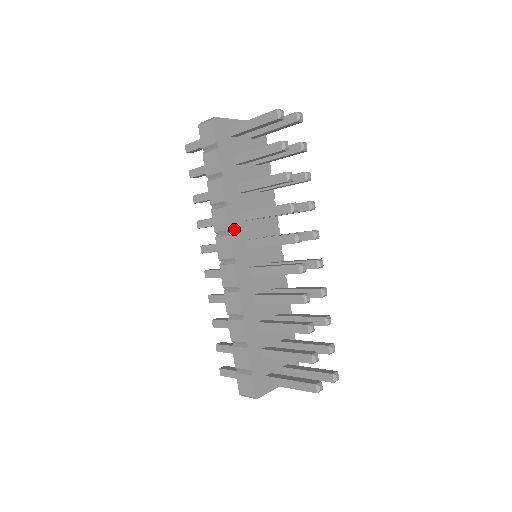
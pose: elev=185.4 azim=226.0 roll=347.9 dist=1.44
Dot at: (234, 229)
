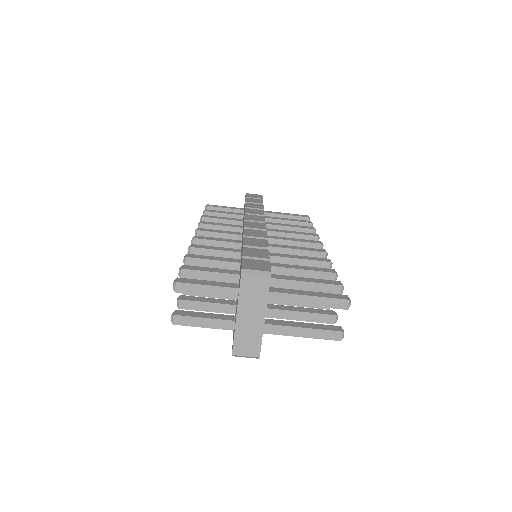
Dot at: occluded
